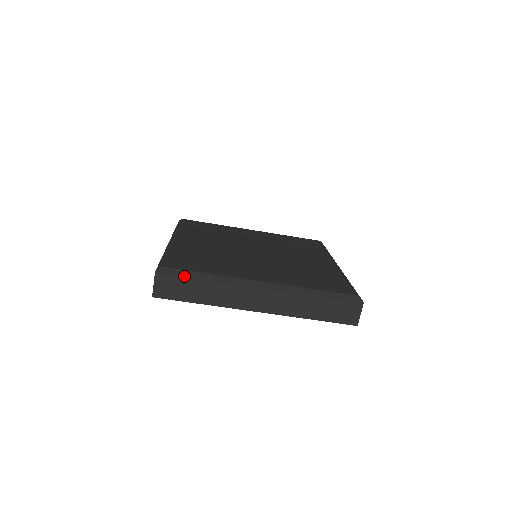
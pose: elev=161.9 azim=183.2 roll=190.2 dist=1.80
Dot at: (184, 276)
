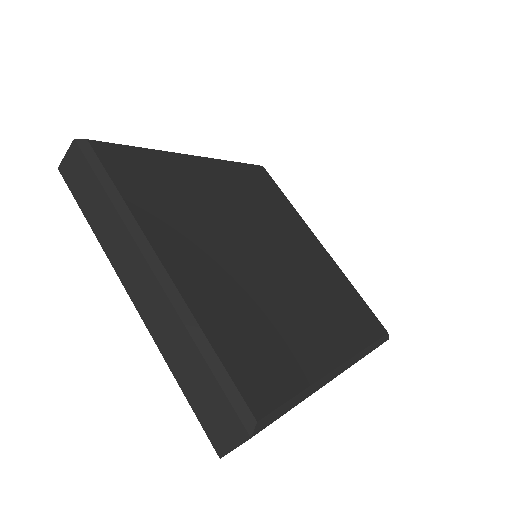
Dot at: occluded
